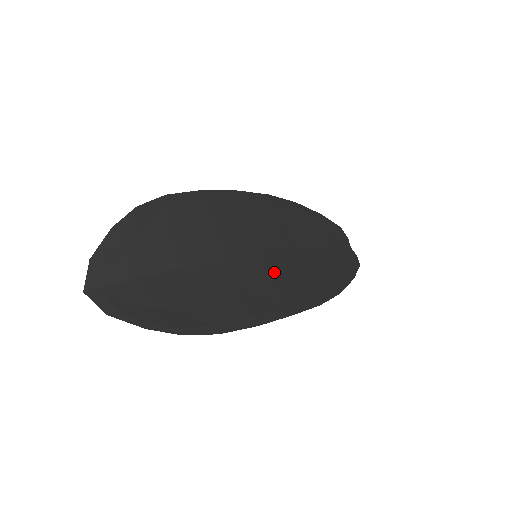
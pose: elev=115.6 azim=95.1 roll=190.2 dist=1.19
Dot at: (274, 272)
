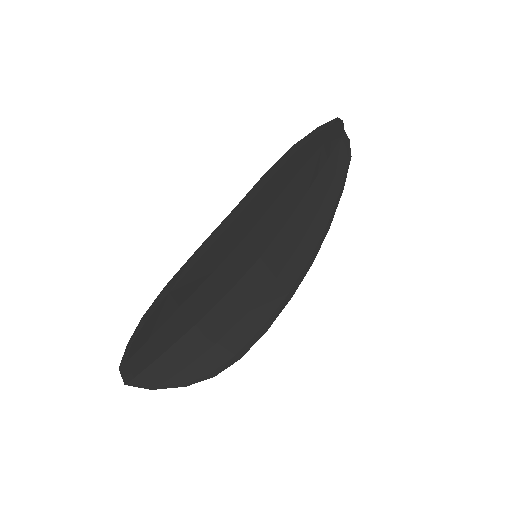
Dot at: (274, 266)
